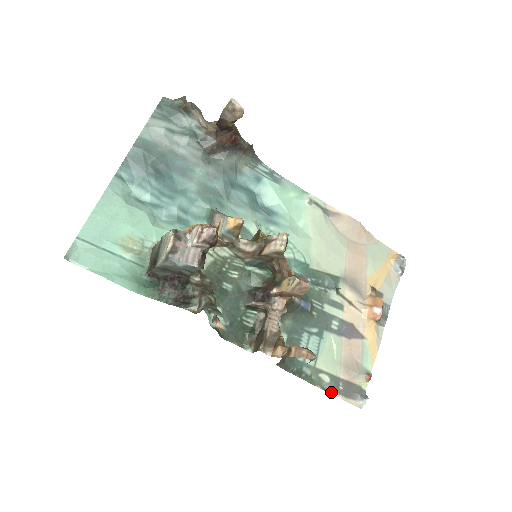
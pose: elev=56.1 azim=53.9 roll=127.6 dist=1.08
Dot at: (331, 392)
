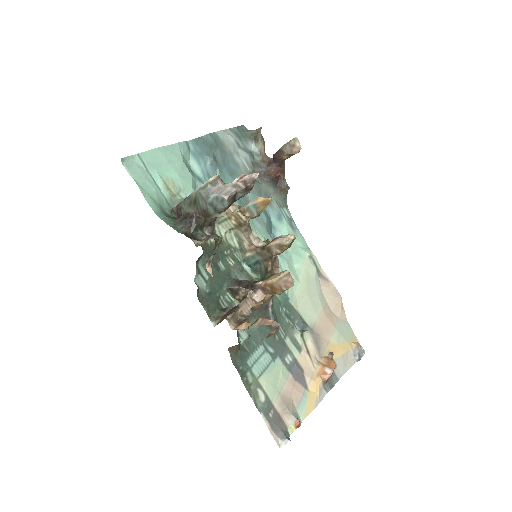
Dot at: (261, 412)
